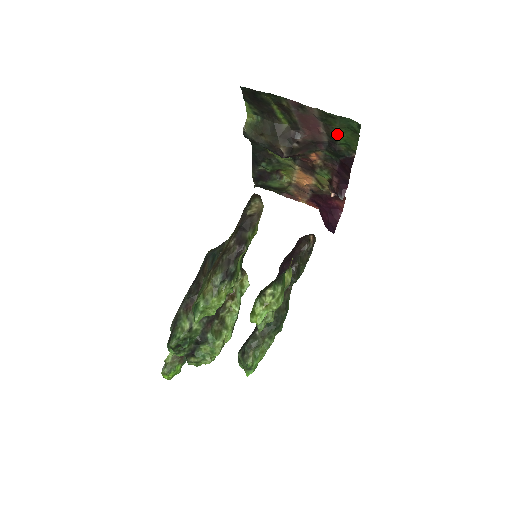
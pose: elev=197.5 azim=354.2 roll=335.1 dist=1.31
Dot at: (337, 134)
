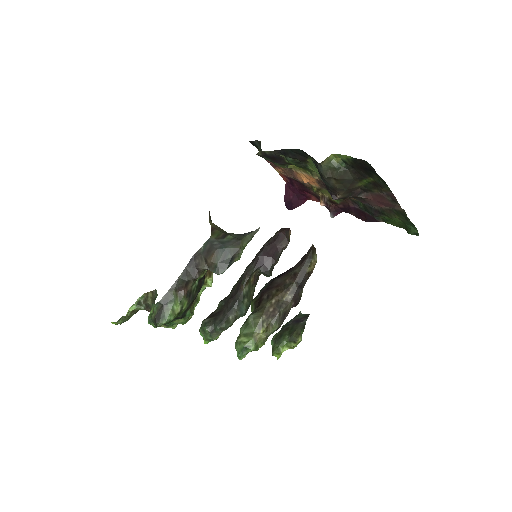
Dot at: (391, 217)
